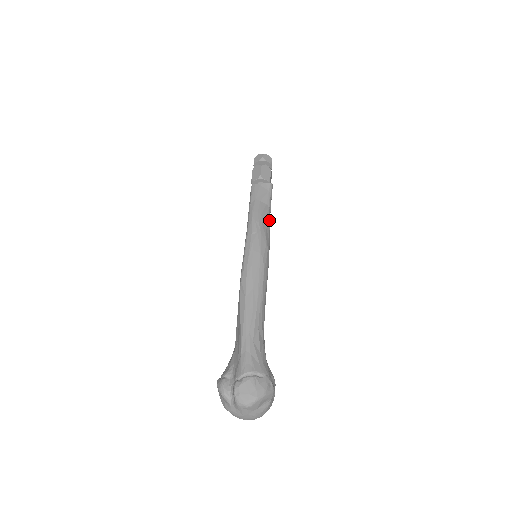
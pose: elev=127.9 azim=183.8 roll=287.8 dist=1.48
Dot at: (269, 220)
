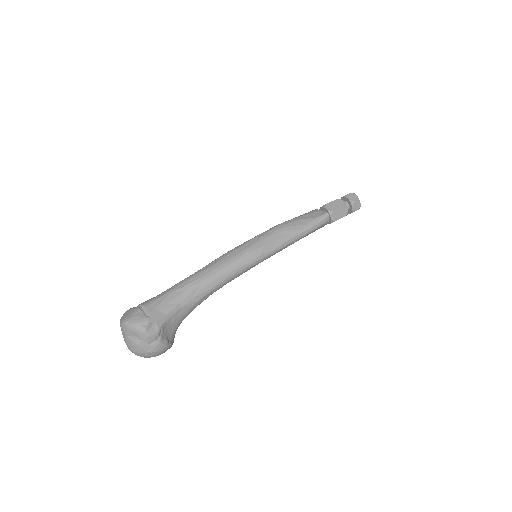
Dot at: (292, 236)
